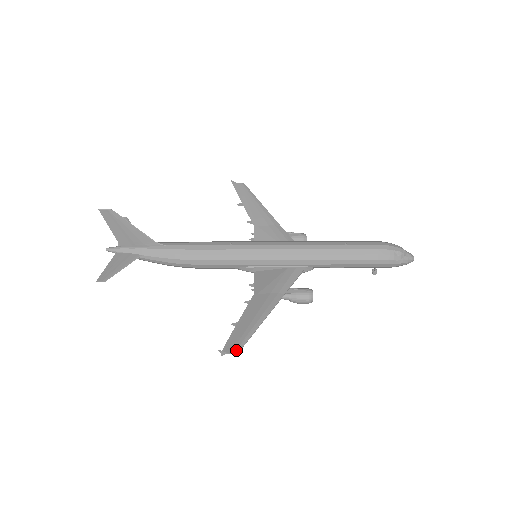
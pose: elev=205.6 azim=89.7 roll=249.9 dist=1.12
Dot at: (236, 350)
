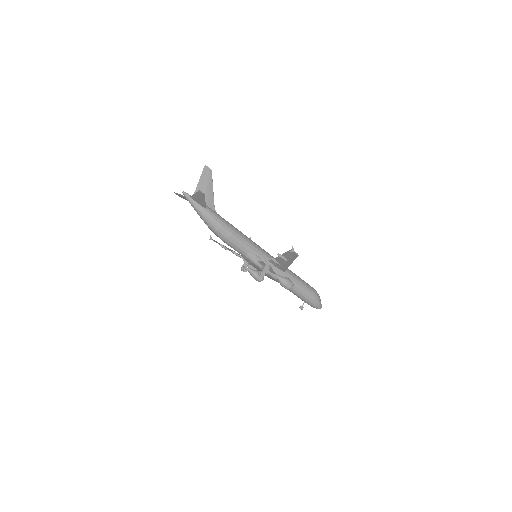
Dot at: (297, 254)
